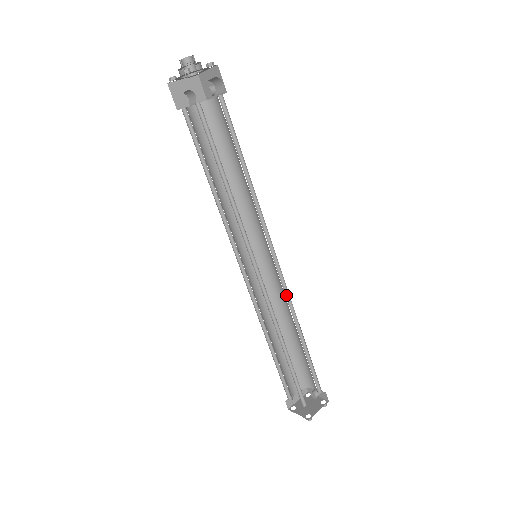
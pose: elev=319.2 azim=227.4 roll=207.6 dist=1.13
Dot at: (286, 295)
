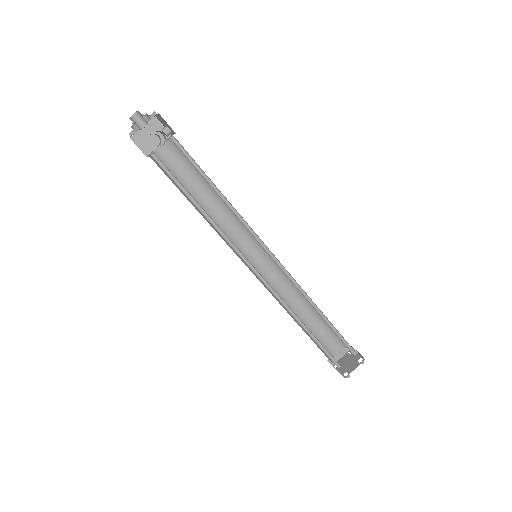
Dot at: (294, 282)
